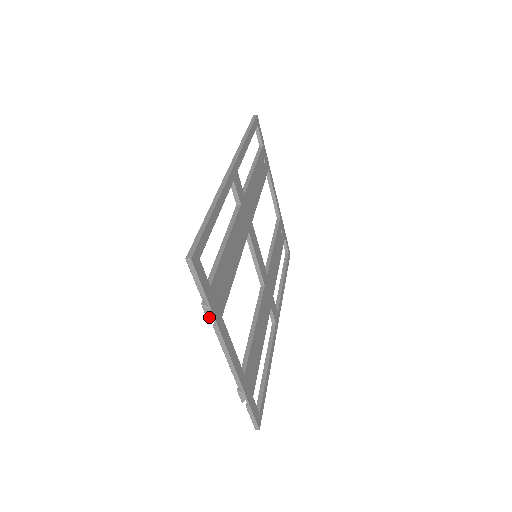
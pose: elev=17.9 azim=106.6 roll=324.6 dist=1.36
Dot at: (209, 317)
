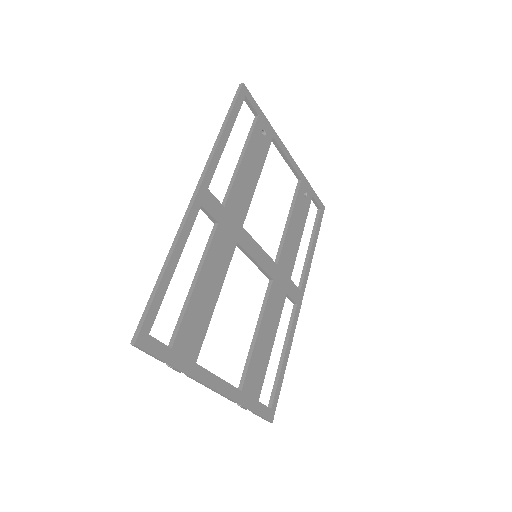
Dot at: (178, 371)
